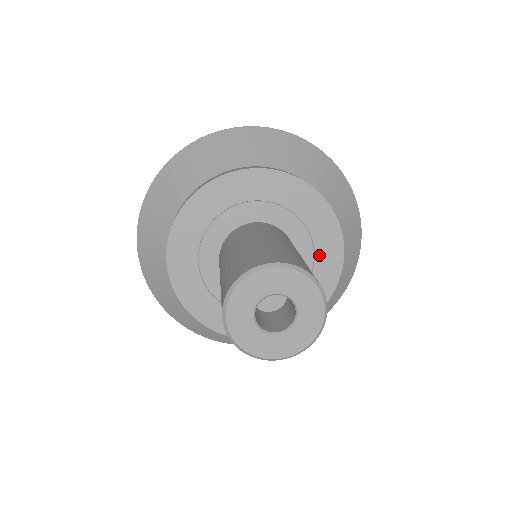
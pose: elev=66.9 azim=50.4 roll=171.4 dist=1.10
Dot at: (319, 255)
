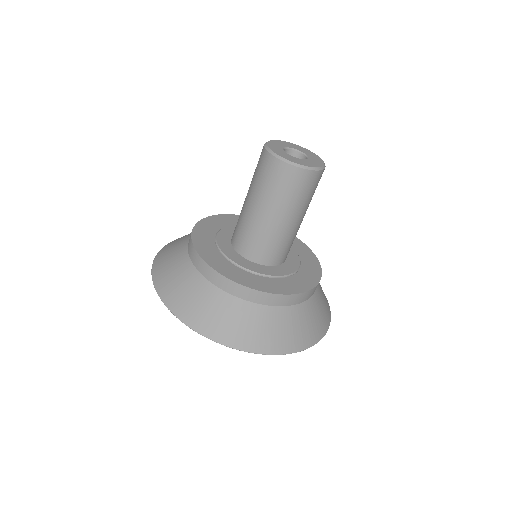
Dot at: (299, 253)
